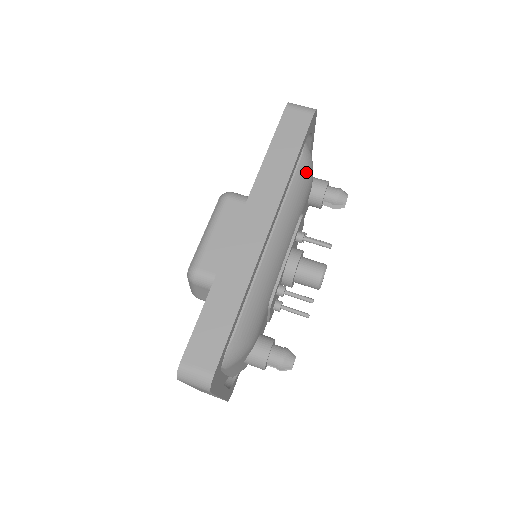
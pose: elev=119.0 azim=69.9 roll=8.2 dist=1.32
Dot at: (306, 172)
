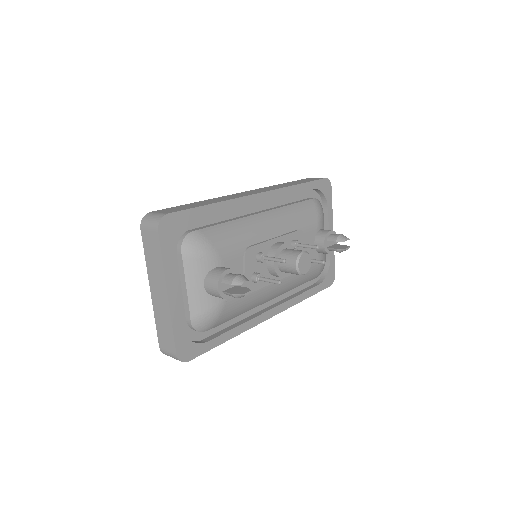
Dot at: (312, 208)
